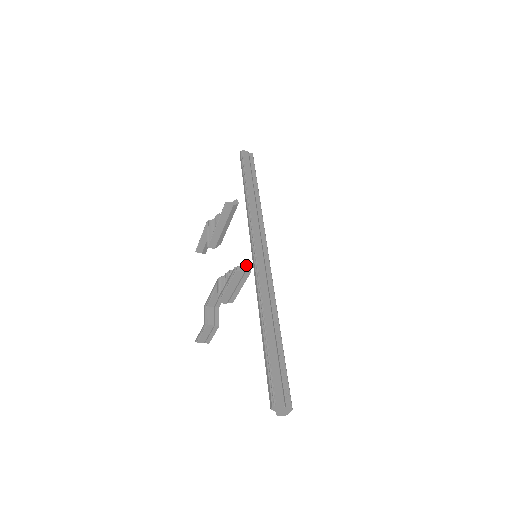
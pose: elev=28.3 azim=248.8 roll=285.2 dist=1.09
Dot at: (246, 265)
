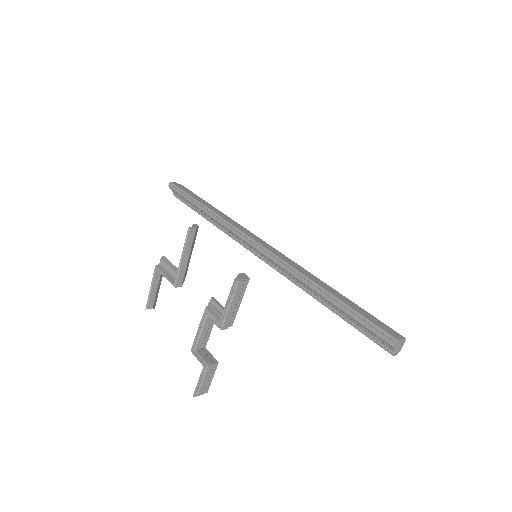
Dot at: (242, 274)
